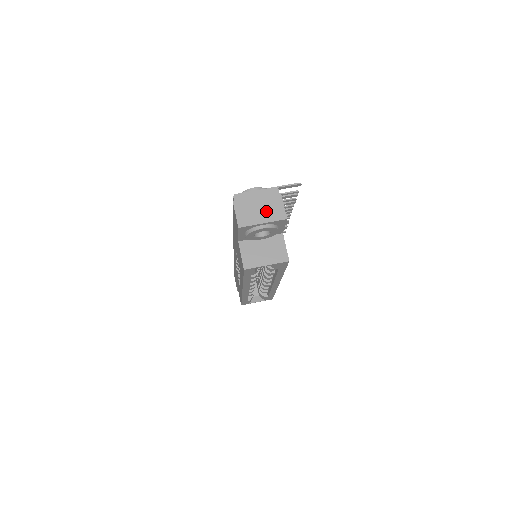
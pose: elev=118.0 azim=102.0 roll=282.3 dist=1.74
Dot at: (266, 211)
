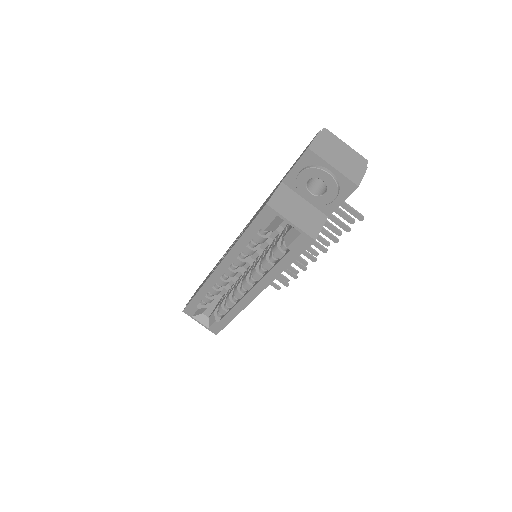
Dot at: (344, 163)
